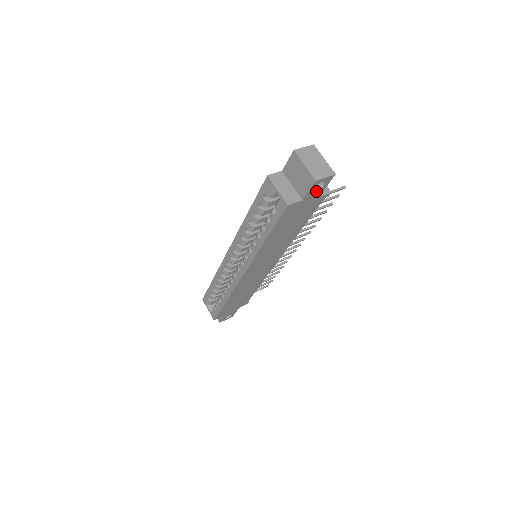
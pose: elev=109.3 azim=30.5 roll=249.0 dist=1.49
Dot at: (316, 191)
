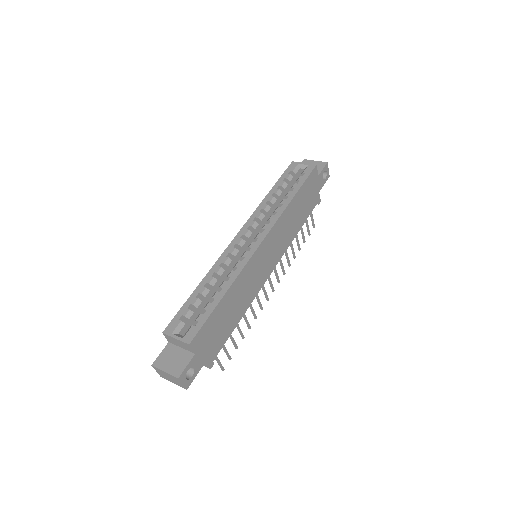
Dot at: (322, 179)
